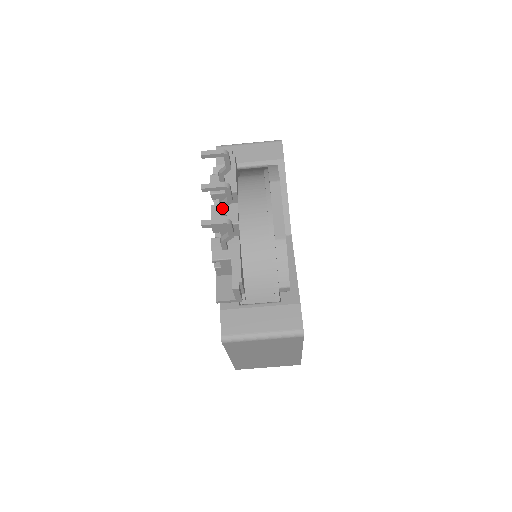
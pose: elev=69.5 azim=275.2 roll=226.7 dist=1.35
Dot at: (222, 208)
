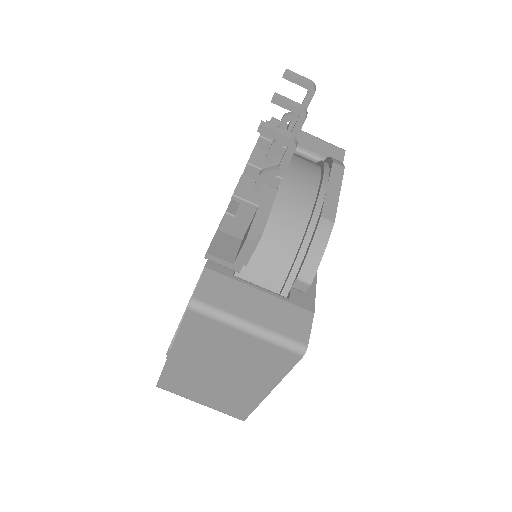
Dot at: (274, 146)
